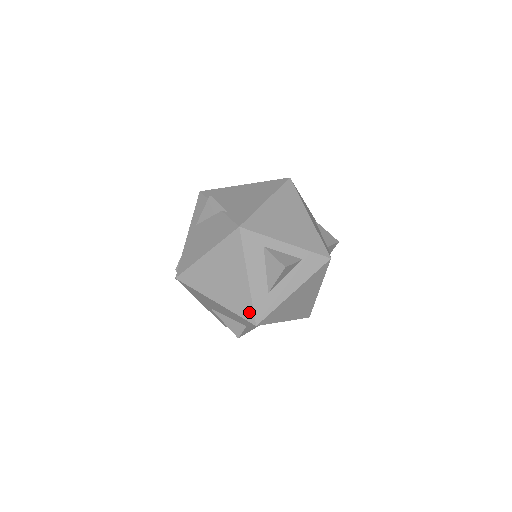
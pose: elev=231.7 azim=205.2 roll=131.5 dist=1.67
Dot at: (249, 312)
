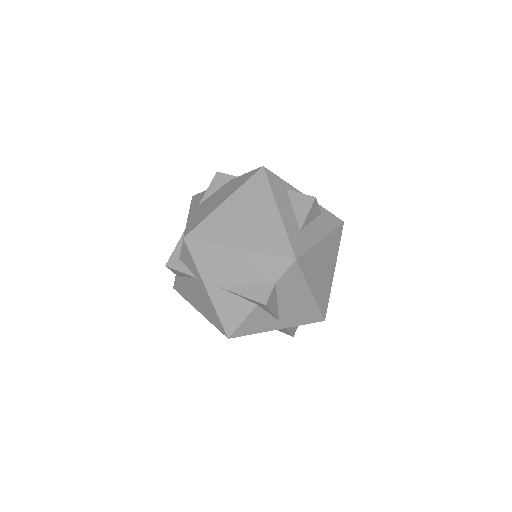
Dot at: (285, 246)
